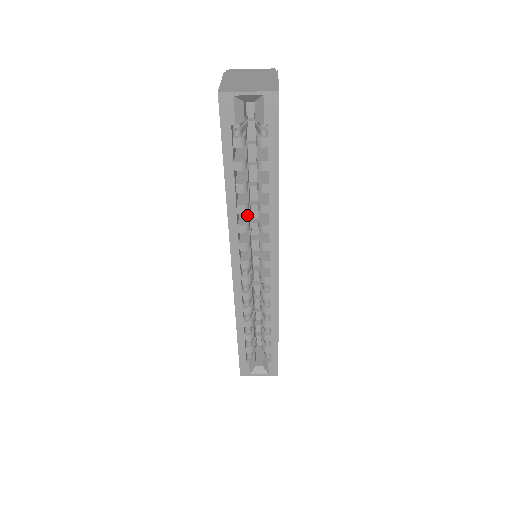
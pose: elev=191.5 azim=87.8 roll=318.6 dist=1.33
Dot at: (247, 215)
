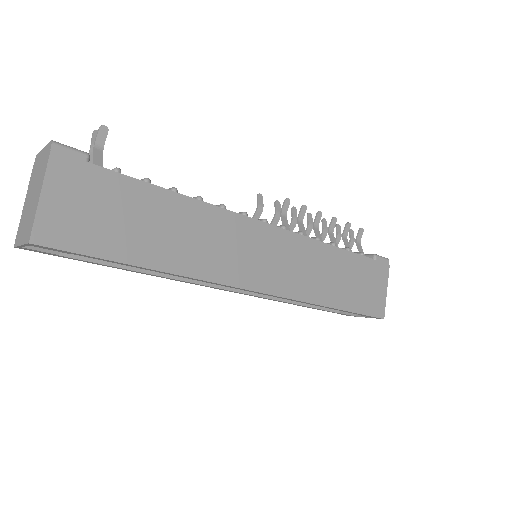
Dot at: occluded
